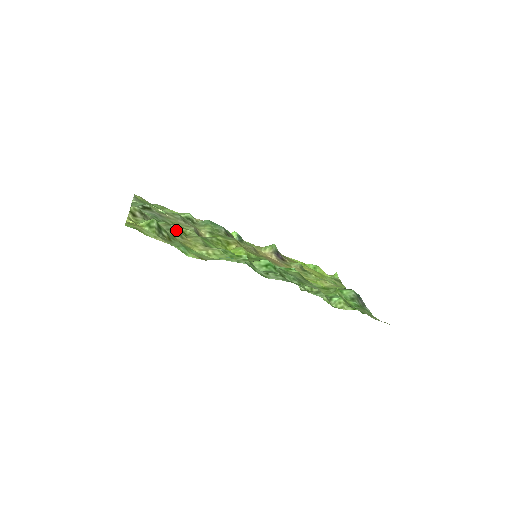
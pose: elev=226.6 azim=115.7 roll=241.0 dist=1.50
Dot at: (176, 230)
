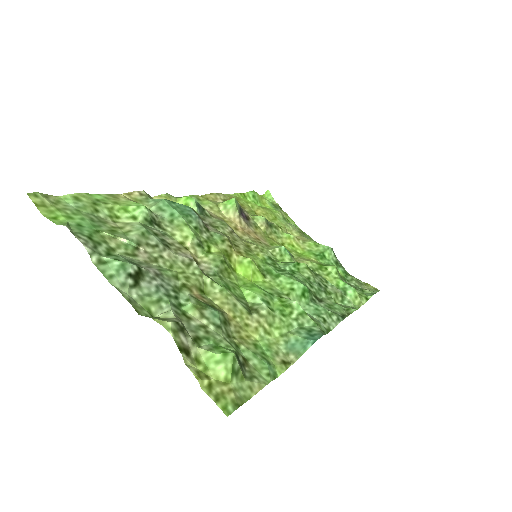
Dot at: (220, 316)
